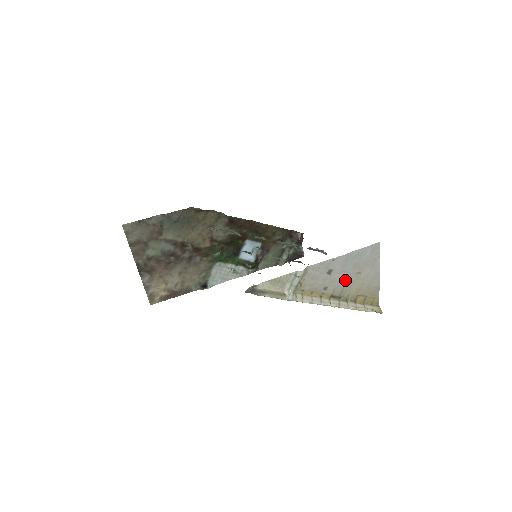
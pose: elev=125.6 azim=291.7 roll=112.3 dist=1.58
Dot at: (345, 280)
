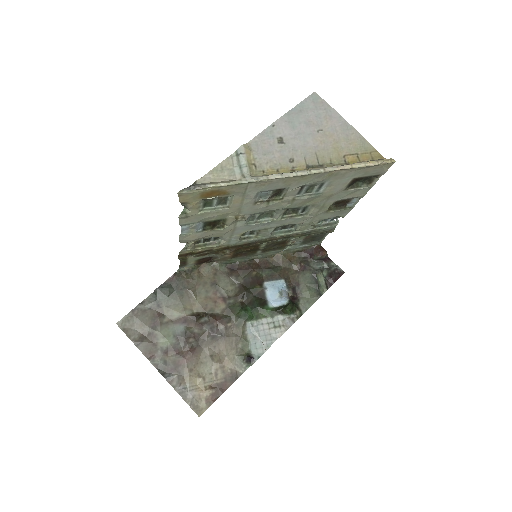
Dot at: (309, 144)
